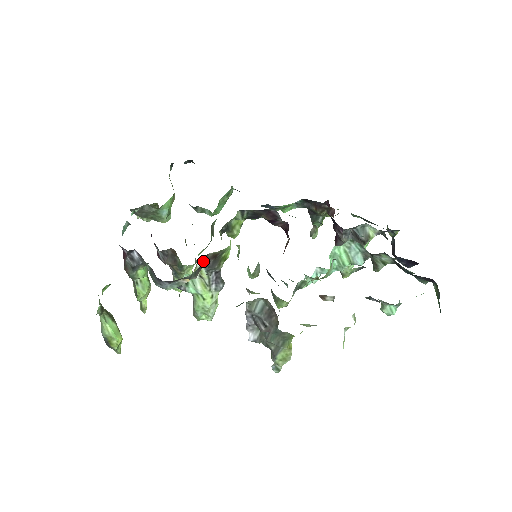
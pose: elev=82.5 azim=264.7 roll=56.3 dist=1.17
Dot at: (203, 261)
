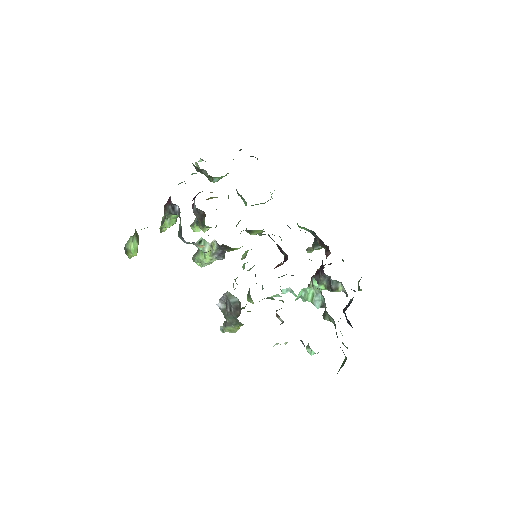
Dot at: occluded
